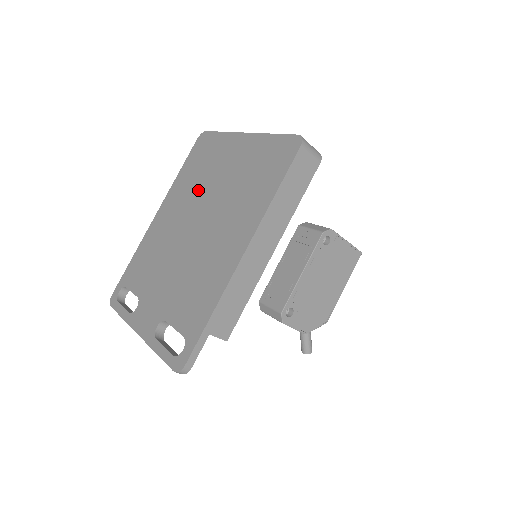
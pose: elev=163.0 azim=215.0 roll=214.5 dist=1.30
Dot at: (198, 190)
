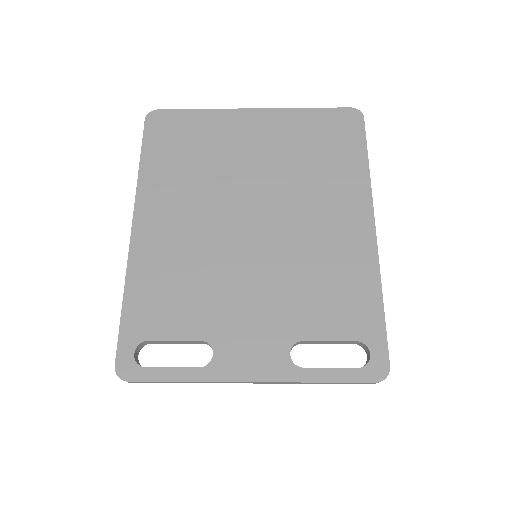
Dot at: (216, 180)
